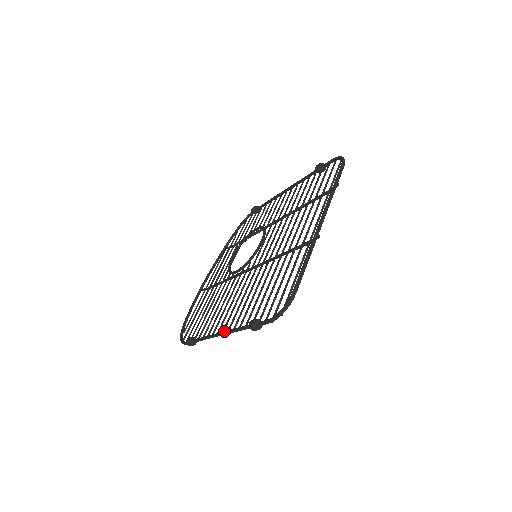
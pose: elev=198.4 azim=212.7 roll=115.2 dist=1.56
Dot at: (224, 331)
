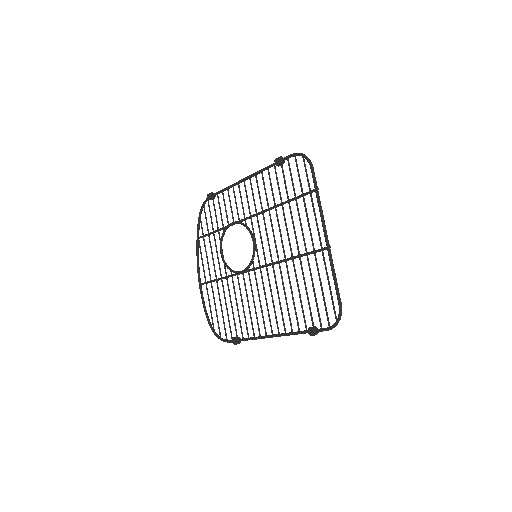
Dot at: (277, 335)
